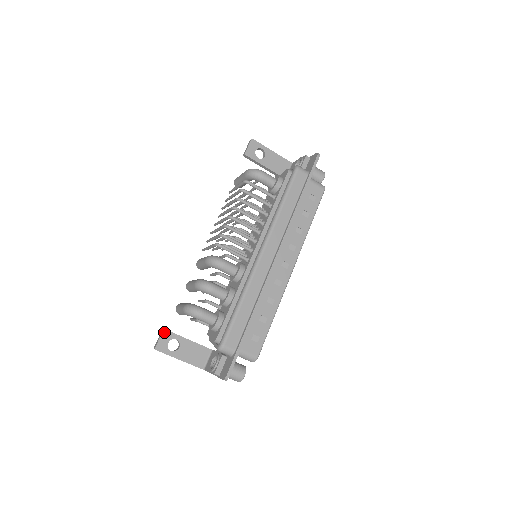
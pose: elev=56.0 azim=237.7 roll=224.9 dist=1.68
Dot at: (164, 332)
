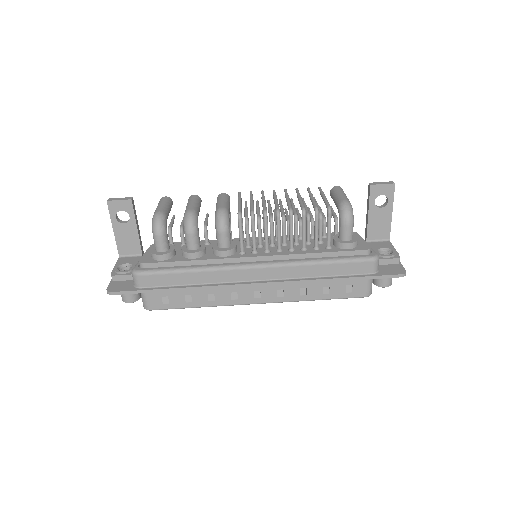
Dot at: (129, 201)
